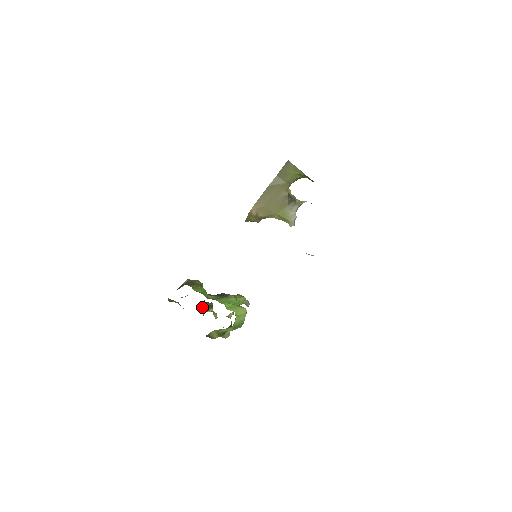
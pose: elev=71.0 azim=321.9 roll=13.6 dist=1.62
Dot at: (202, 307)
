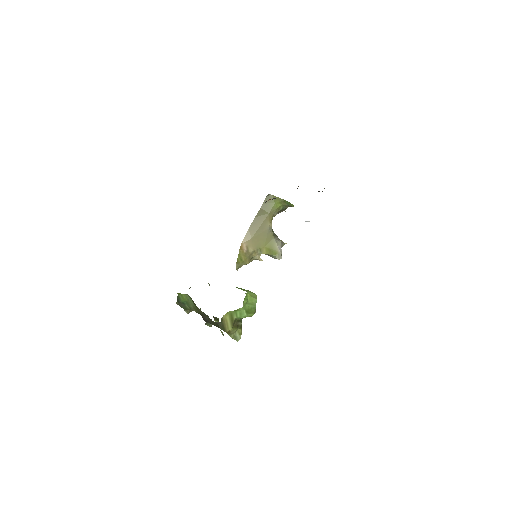
Dot at: occluded
